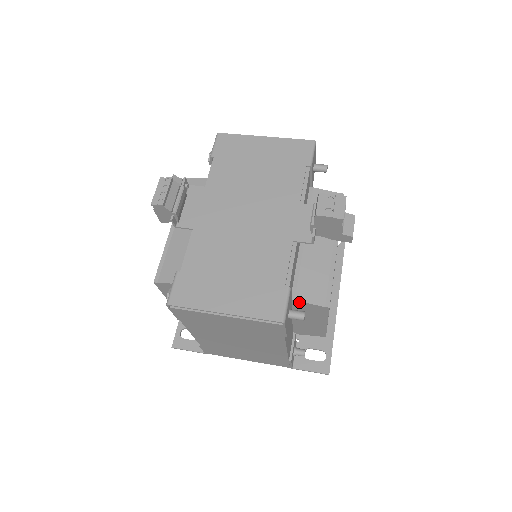
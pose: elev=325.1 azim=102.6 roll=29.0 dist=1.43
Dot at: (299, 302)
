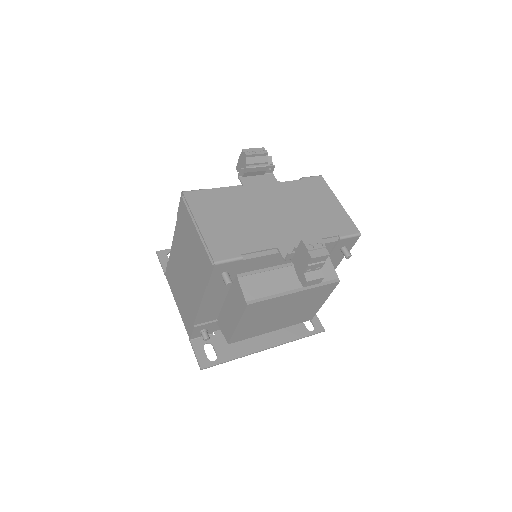
Dot at: (238, 282)
